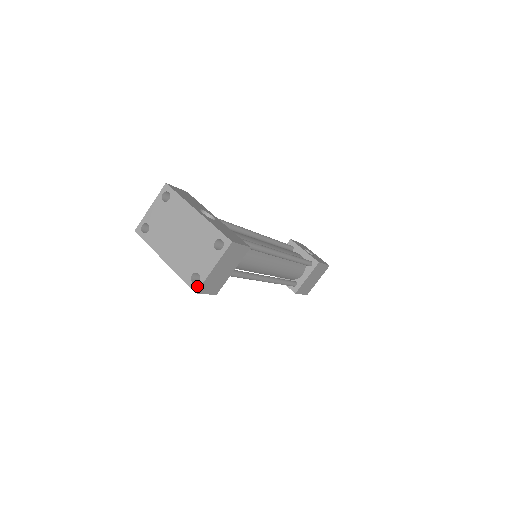
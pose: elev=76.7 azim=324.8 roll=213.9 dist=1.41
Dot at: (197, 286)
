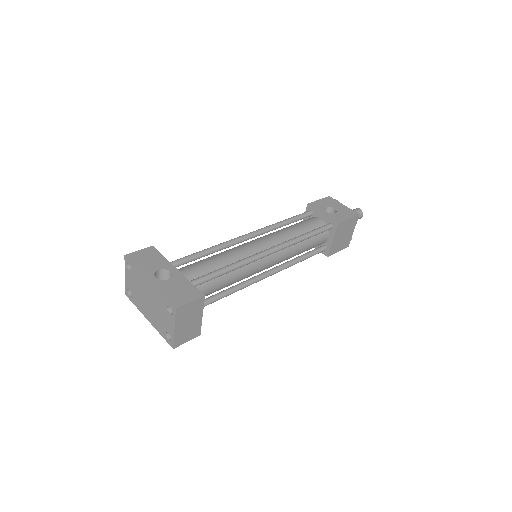
Dot at: (172, 343)
